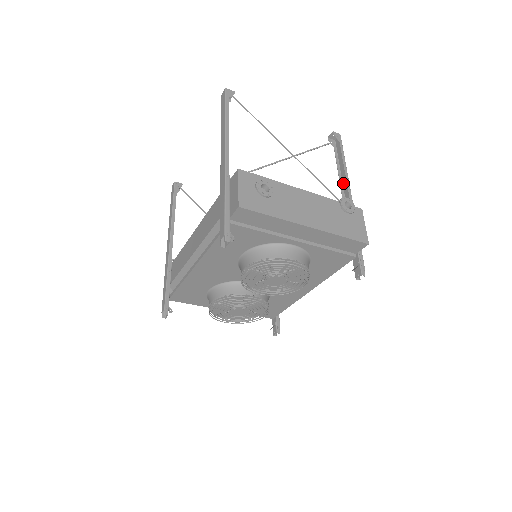
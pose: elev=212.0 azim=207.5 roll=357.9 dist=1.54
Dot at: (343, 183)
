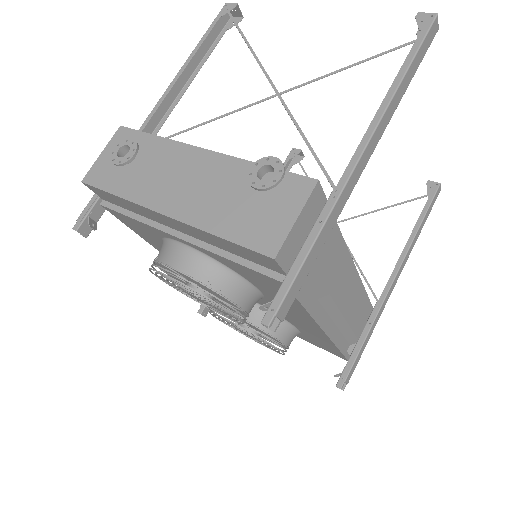
Dot at: (385, 124)
